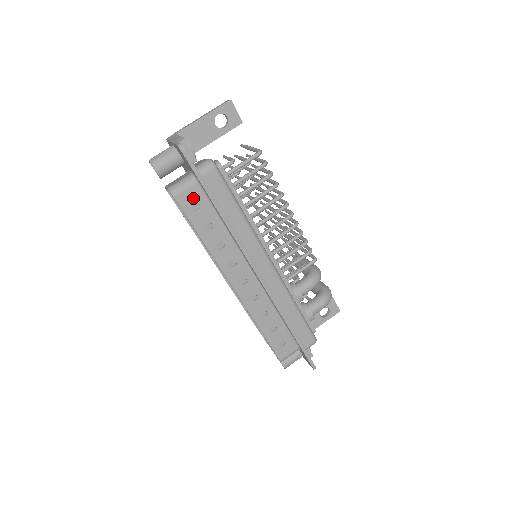
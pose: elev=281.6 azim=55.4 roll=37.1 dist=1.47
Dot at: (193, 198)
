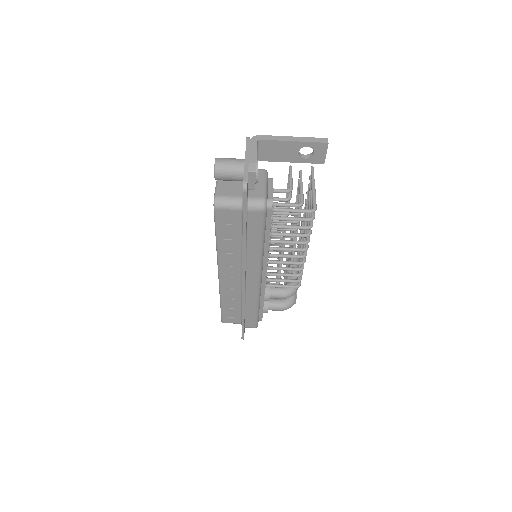
Dot at: (230, 217)
